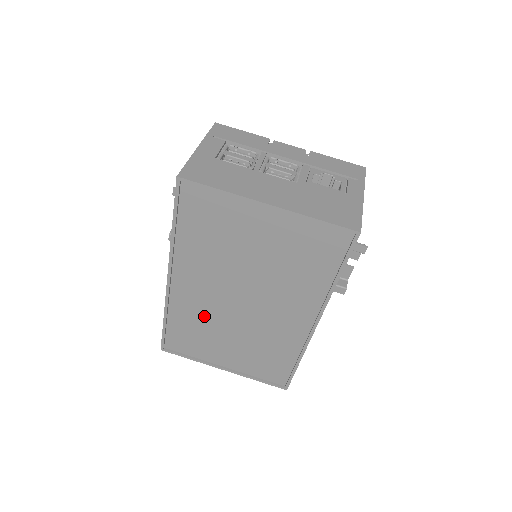
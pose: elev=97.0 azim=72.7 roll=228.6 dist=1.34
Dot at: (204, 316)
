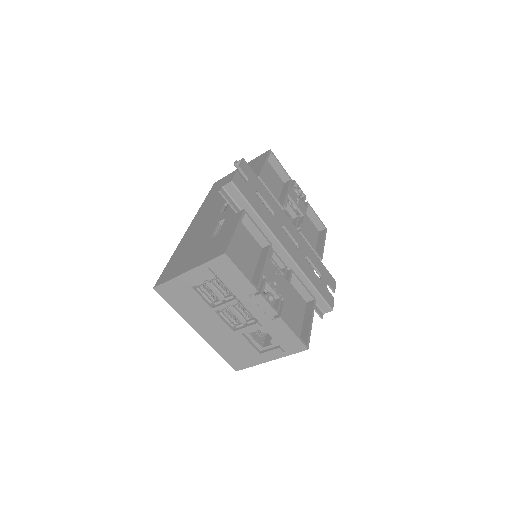
Dot at: occluded
